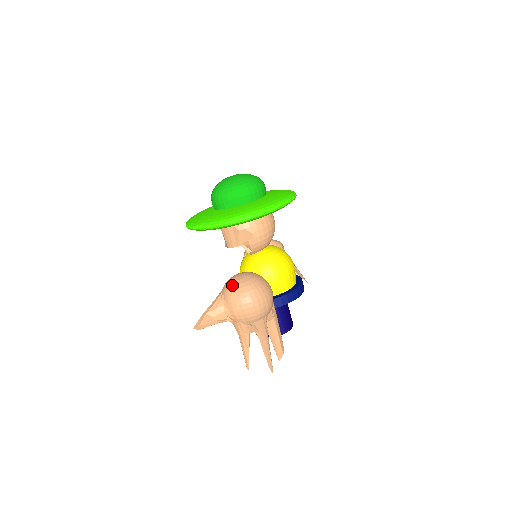
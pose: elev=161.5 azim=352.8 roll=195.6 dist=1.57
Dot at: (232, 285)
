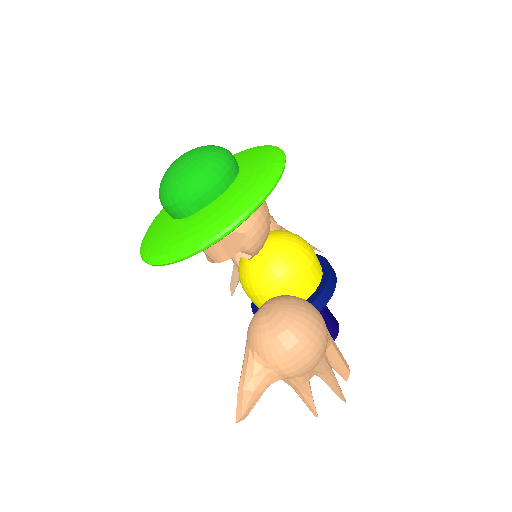
Dot at: (263, 334)
